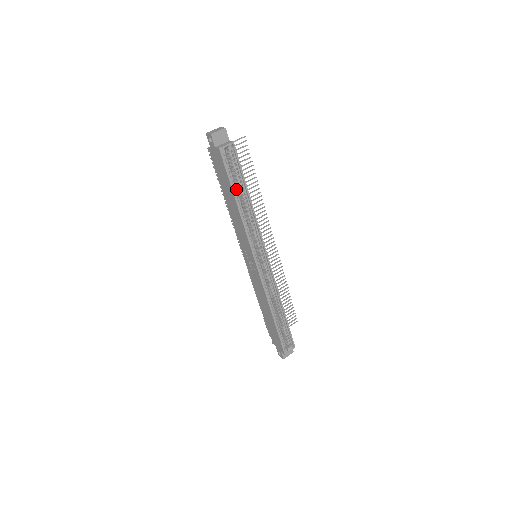
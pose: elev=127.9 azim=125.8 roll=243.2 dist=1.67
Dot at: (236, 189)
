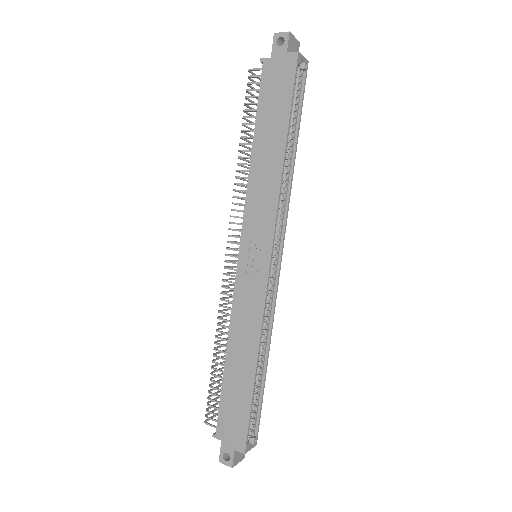
Dot at: occluded
